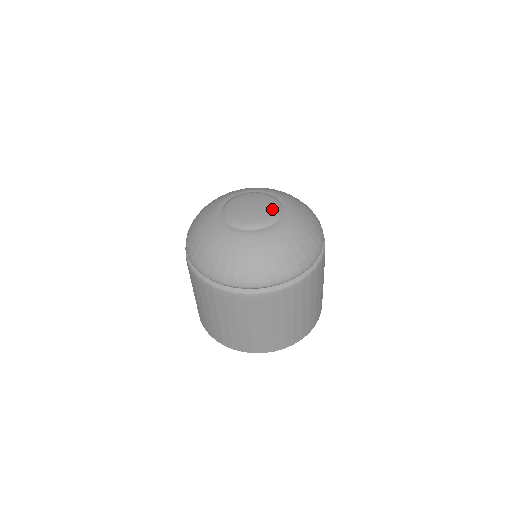
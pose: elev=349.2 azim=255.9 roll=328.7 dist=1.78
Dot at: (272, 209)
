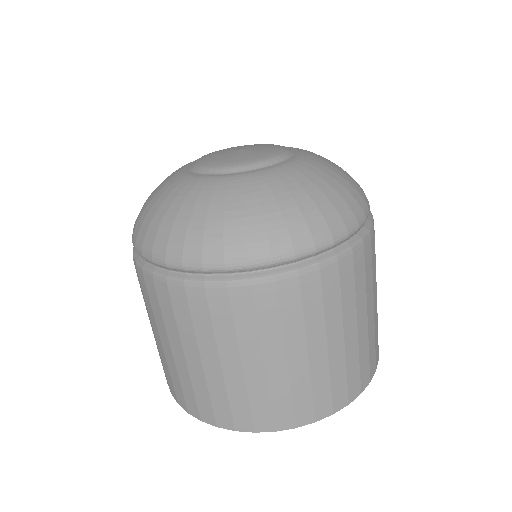
Dot at: (256, 156)
